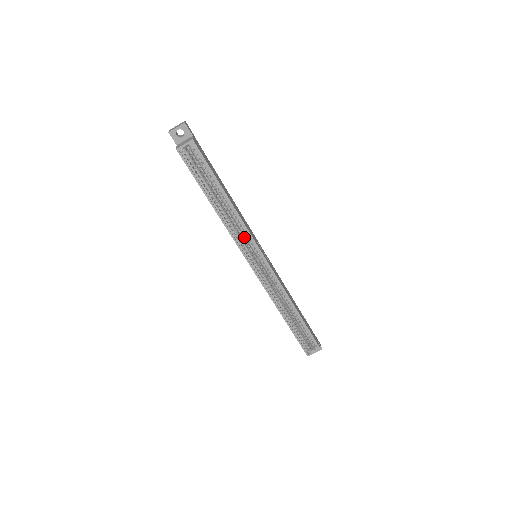
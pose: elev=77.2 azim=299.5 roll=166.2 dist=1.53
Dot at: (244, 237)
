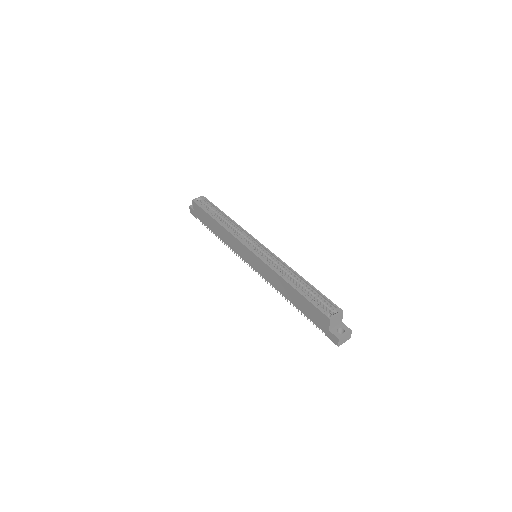
Dot at: (242, 238)
